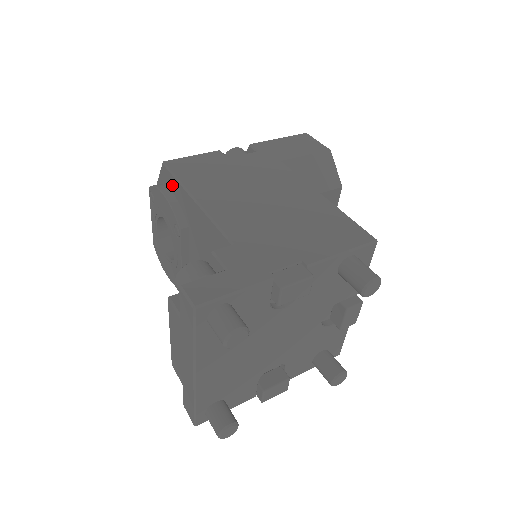
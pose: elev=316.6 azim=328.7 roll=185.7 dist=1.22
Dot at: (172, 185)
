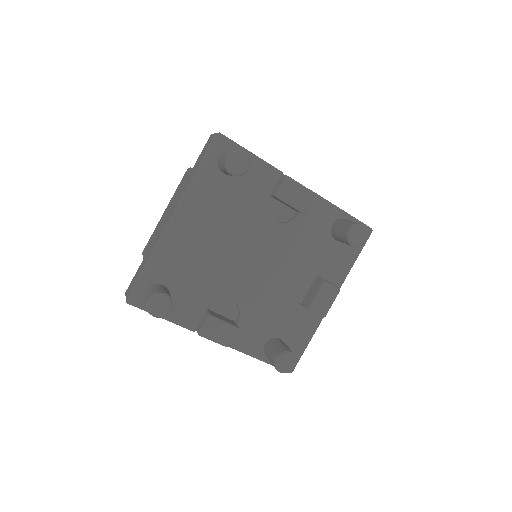
Dot at: occluded
